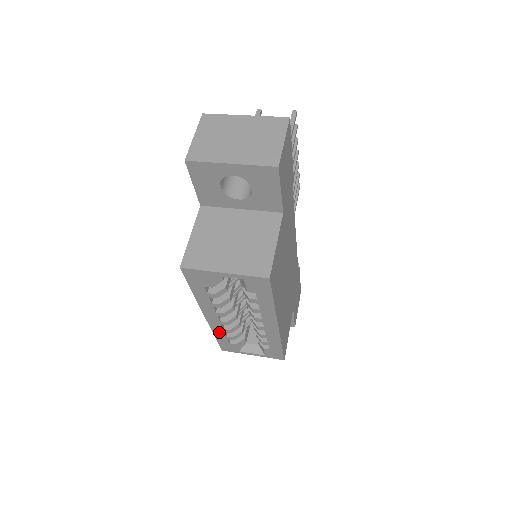
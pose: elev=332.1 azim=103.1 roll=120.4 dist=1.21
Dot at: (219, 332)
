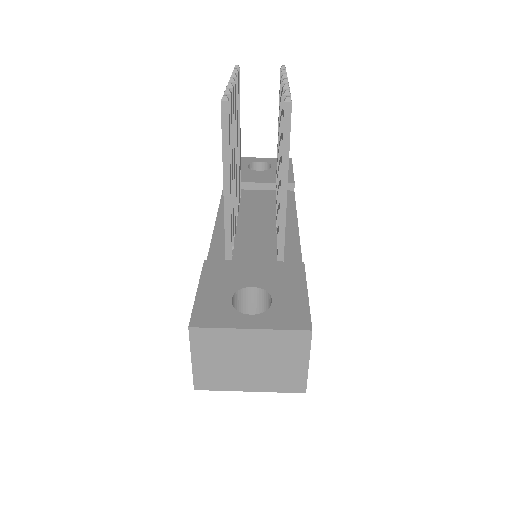
Dot at: occluded
